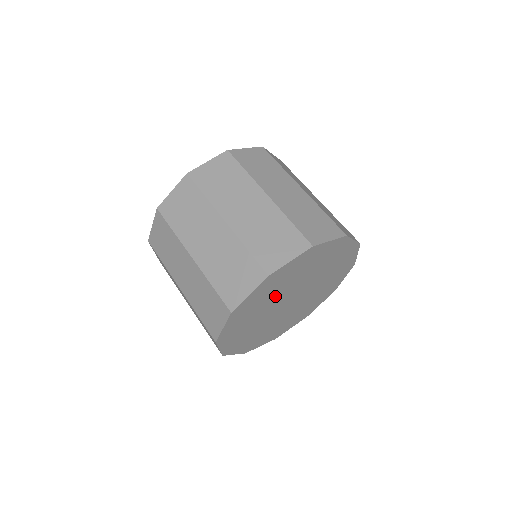
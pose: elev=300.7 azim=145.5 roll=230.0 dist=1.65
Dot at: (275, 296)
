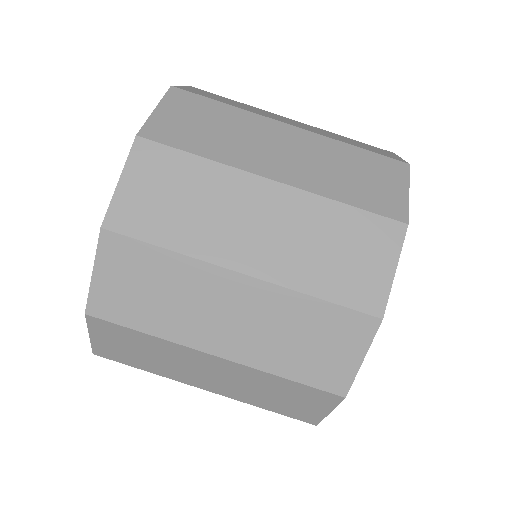
Dot at: occluded
